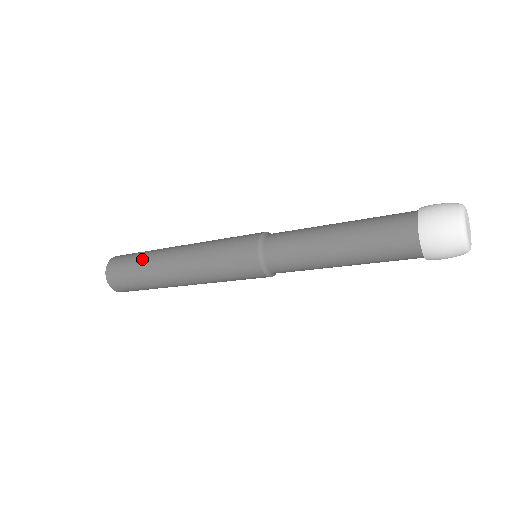
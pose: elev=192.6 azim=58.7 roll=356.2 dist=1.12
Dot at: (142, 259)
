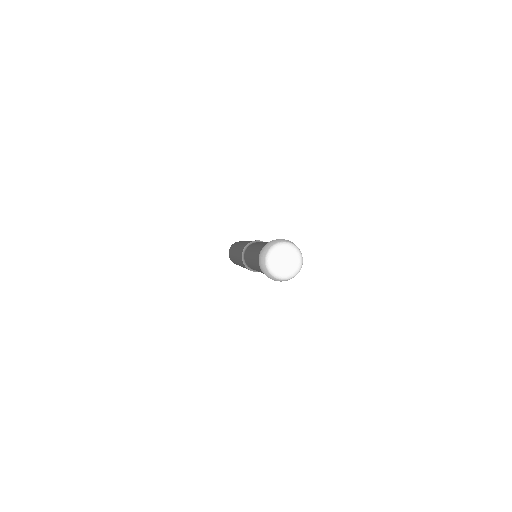
Dot at: occluded
